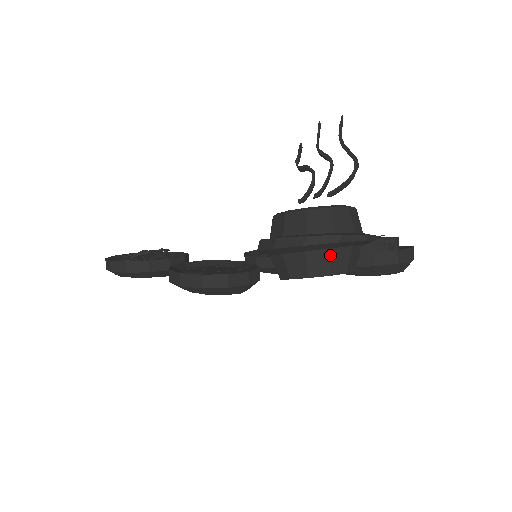
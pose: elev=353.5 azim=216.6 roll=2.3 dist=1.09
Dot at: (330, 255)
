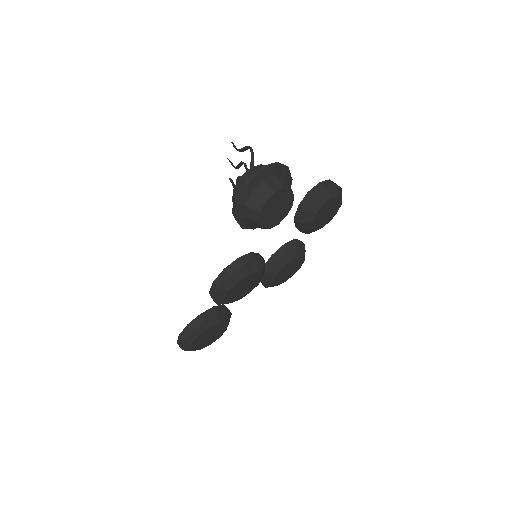
Dot at: (266, 183)
